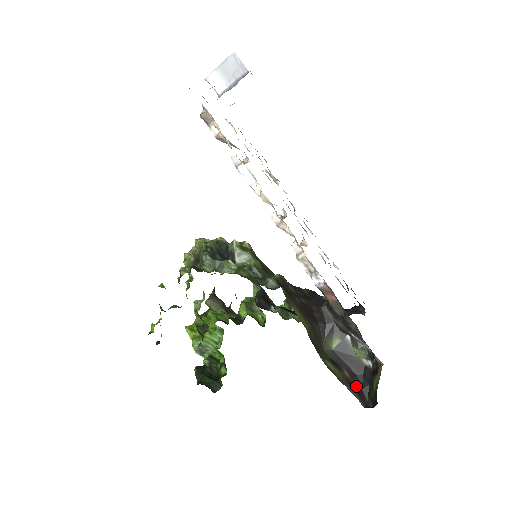
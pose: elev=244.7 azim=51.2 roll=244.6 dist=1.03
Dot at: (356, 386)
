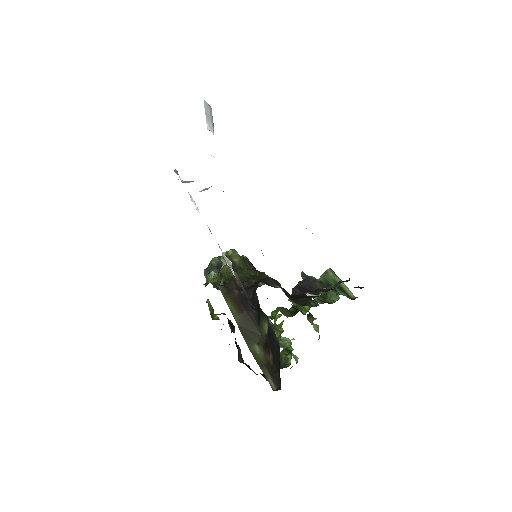
Dot at: (274, 368)
